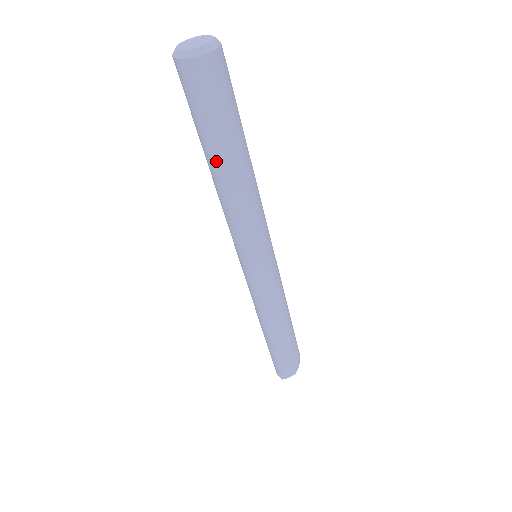
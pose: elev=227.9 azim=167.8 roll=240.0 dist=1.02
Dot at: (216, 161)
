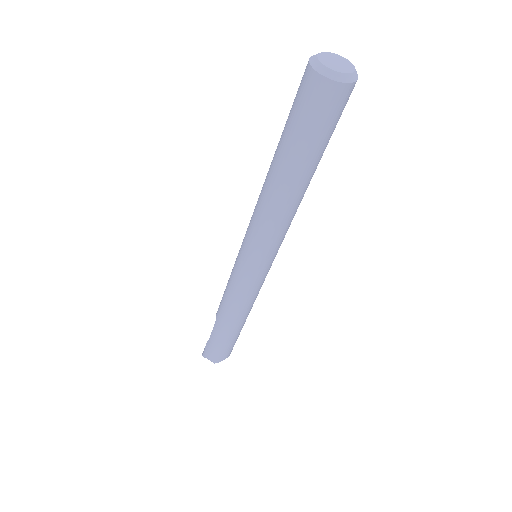
Dot at: (298, 175)
